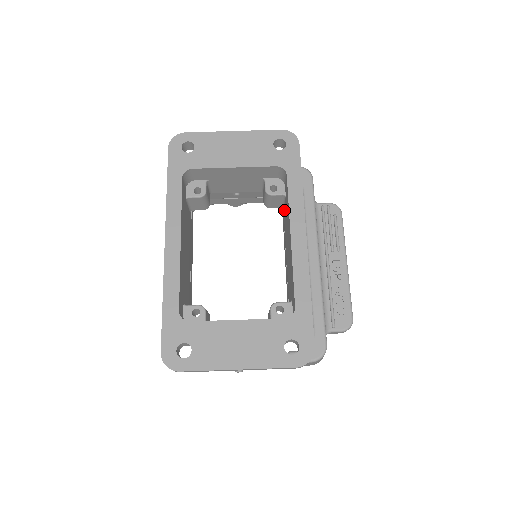
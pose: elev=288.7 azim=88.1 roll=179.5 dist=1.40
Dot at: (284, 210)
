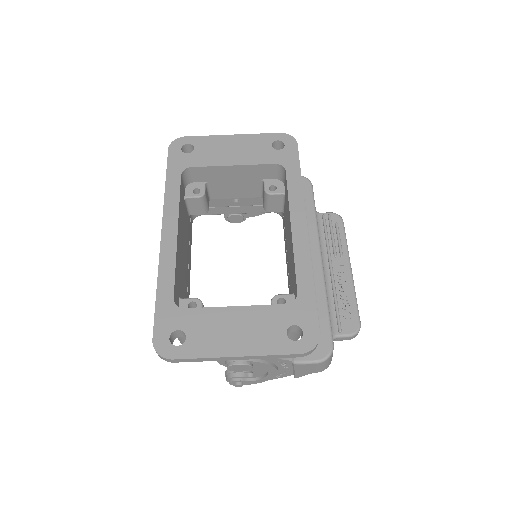
Dot at: (284, 212)
